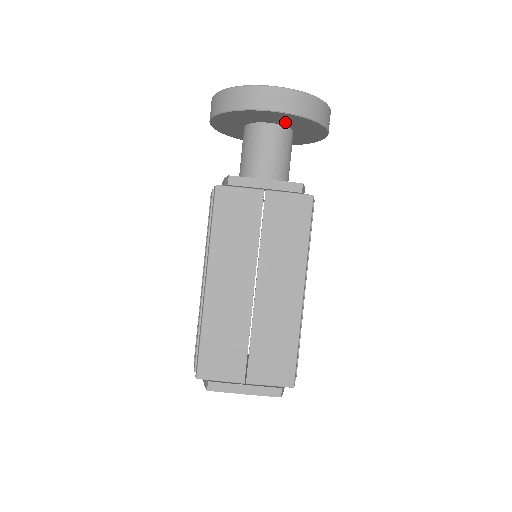
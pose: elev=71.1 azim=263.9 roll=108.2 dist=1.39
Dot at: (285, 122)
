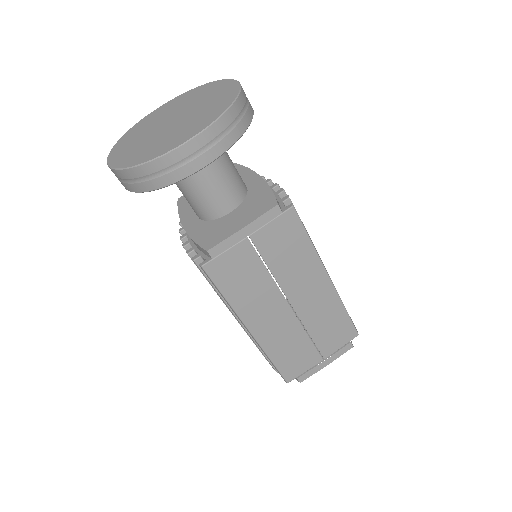
Dot at: occluded
